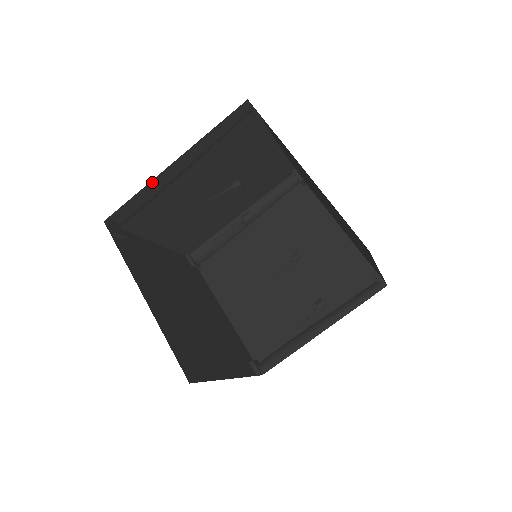
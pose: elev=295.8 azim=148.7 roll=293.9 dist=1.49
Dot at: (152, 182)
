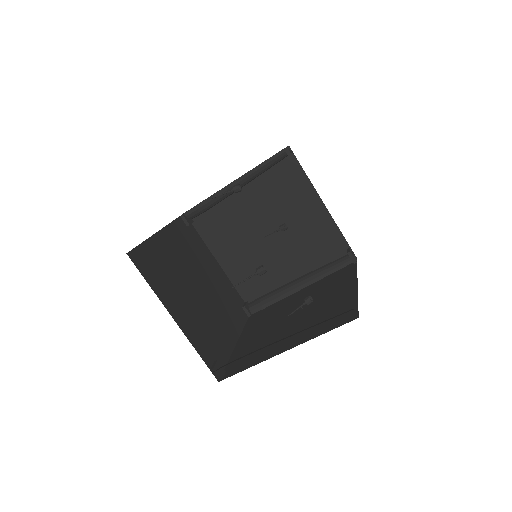
Dot at: occluded
